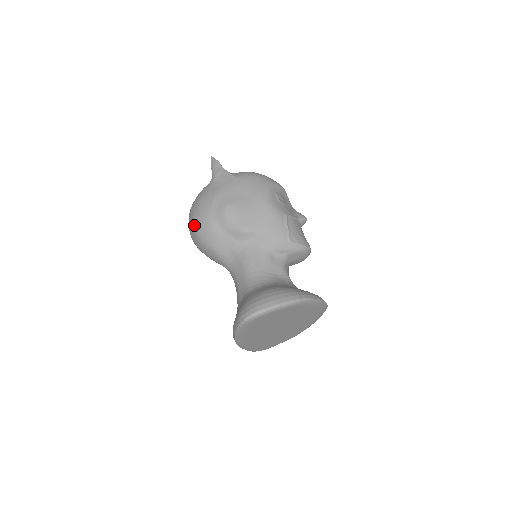
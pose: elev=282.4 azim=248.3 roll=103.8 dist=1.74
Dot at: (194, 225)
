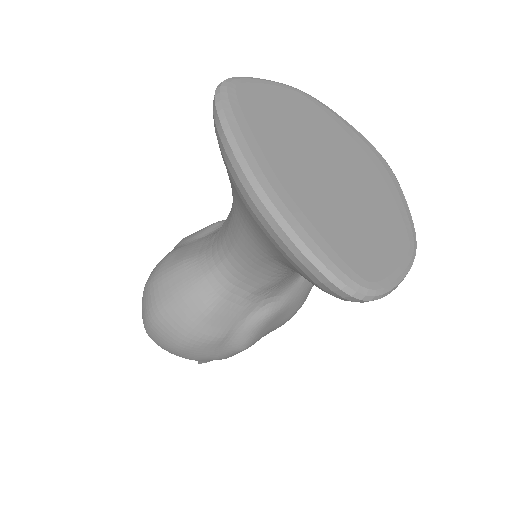
Dot at: (145, 284)
